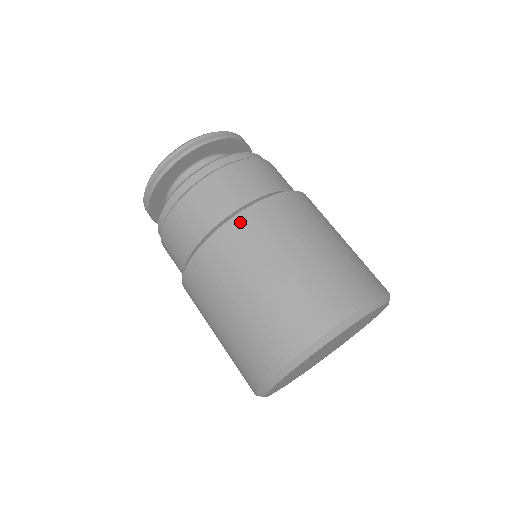
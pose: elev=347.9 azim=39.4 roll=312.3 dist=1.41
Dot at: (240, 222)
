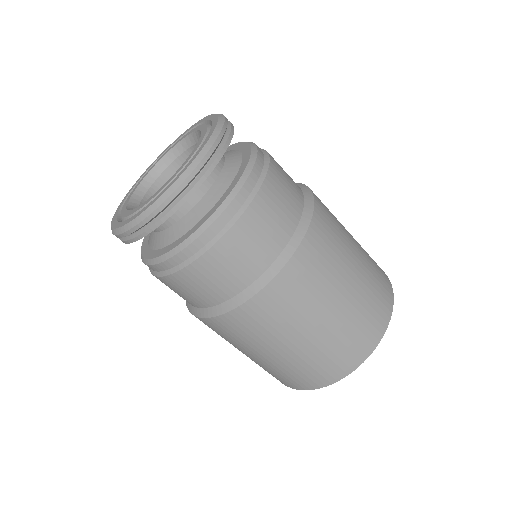
Dot at: (243, 313)
